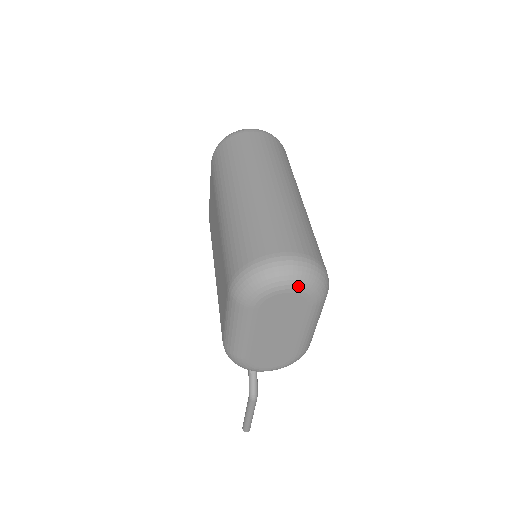
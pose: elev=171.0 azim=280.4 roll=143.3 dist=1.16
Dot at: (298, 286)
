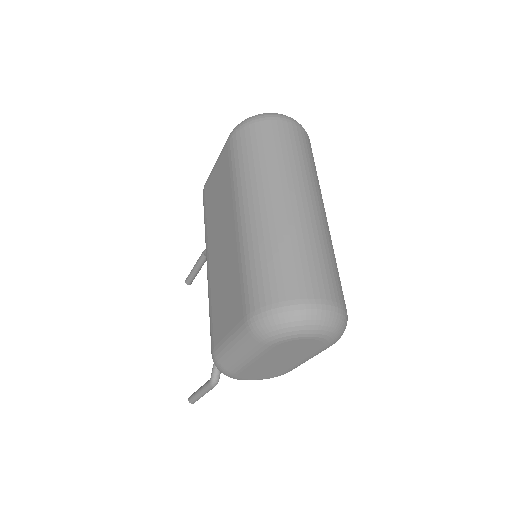
Dot at: (324, 335)
